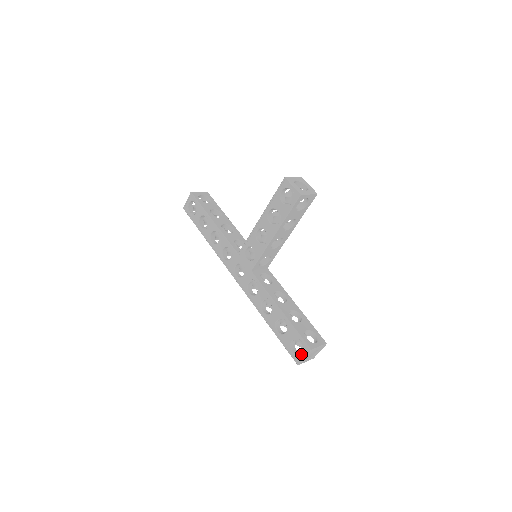
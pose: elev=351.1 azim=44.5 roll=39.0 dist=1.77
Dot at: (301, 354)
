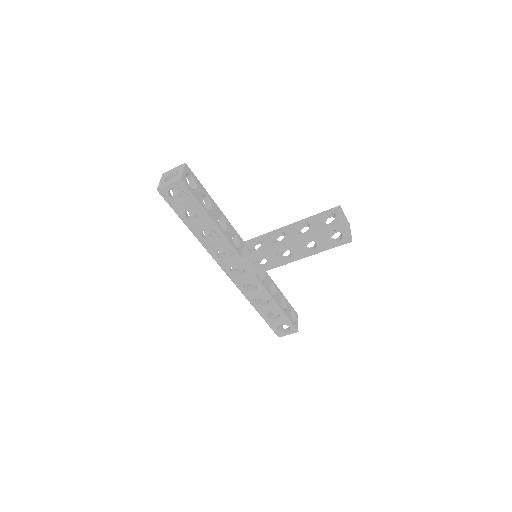
Dot at: (287, 333)
